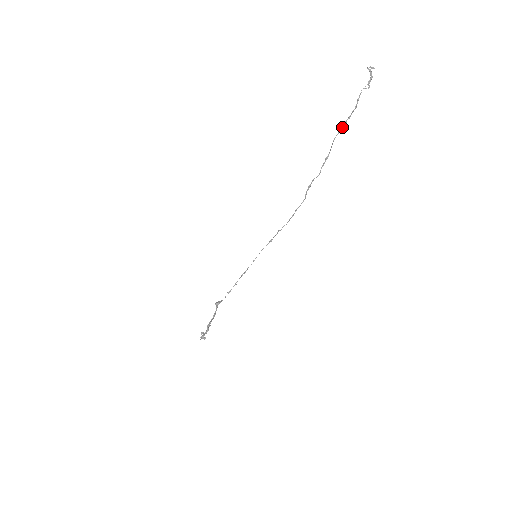
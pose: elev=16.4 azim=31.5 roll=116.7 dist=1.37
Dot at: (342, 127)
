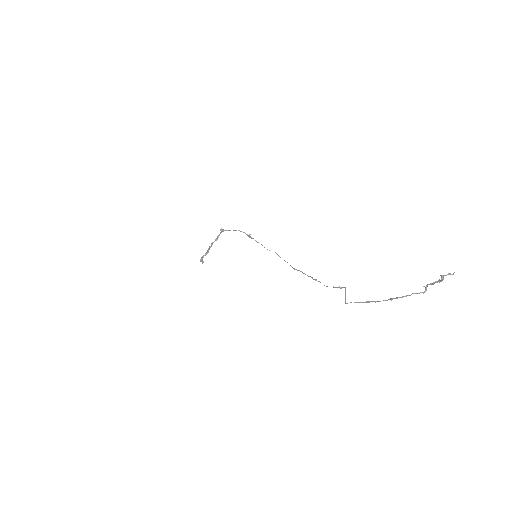
Dot at: (362, 302)
